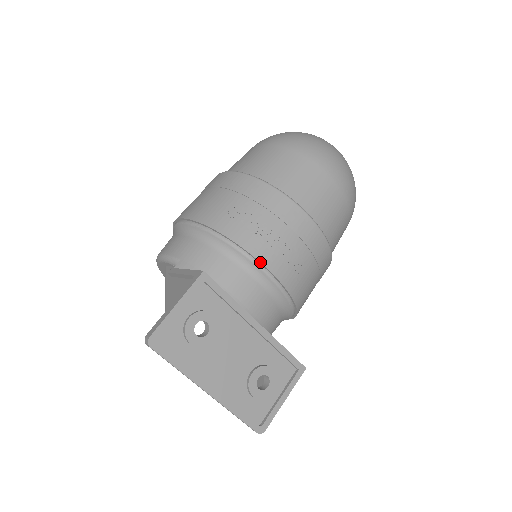
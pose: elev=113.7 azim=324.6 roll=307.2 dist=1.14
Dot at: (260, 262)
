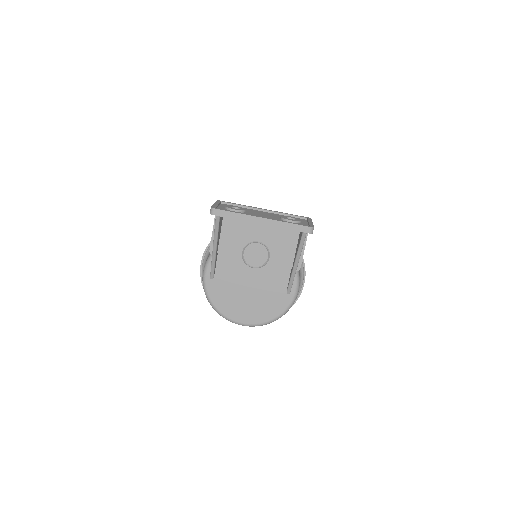
Dot at: occluded
